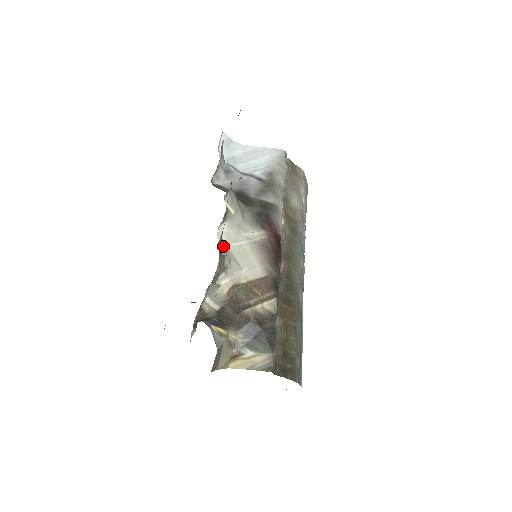
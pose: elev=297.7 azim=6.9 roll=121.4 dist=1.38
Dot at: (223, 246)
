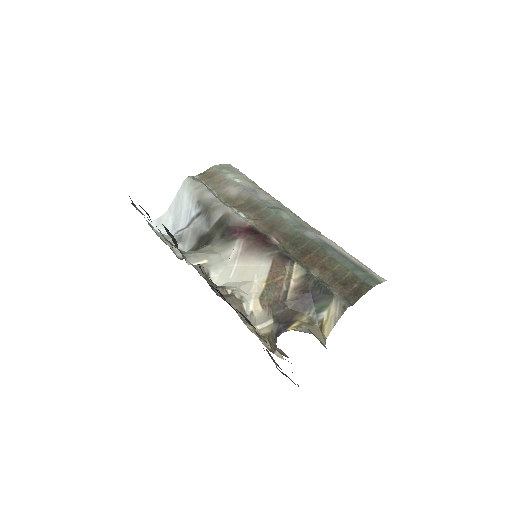
Dot at: (224, 290)
